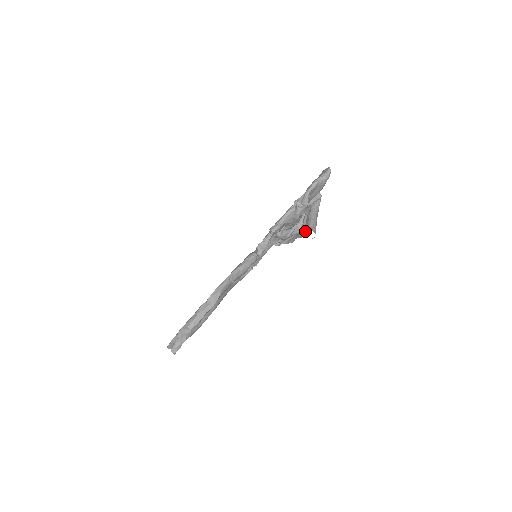
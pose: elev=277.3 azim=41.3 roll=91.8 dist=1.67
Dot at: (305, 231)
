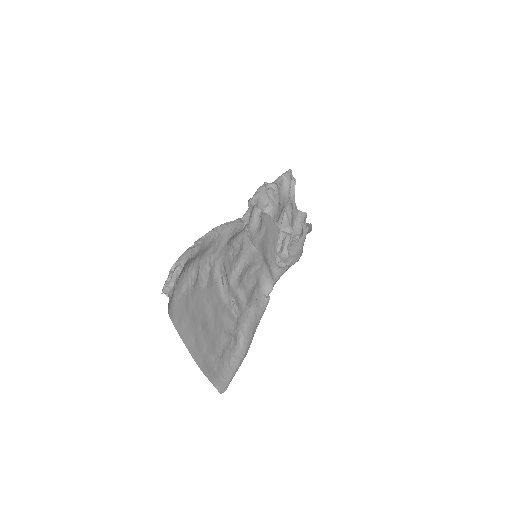
Dot at: occluded
